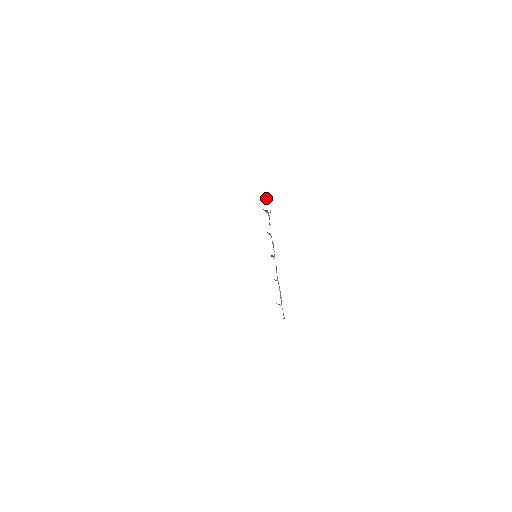
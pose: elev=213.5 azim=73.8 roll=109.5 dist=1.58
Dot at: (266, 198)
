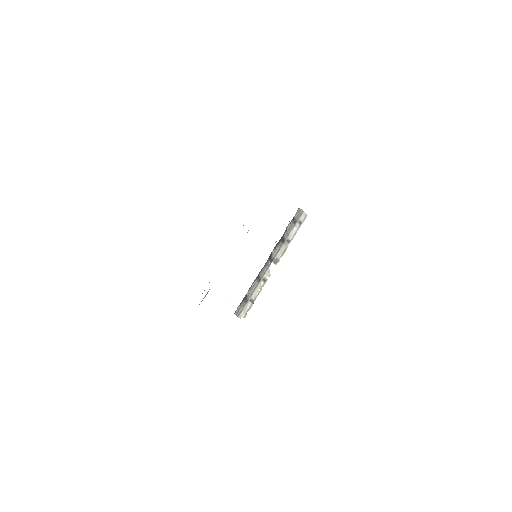
Dot at: (297, 211)
